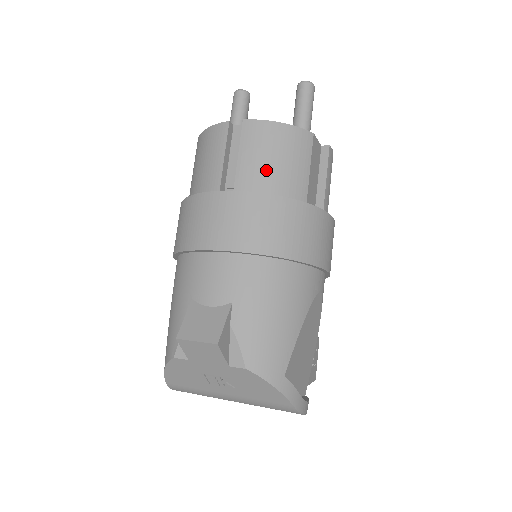
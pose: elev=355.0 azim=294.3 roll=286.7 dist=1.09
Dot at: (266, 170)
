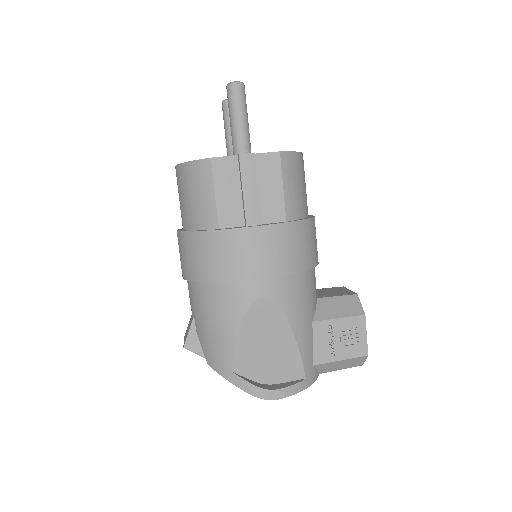
Dot at: (187, 208)
